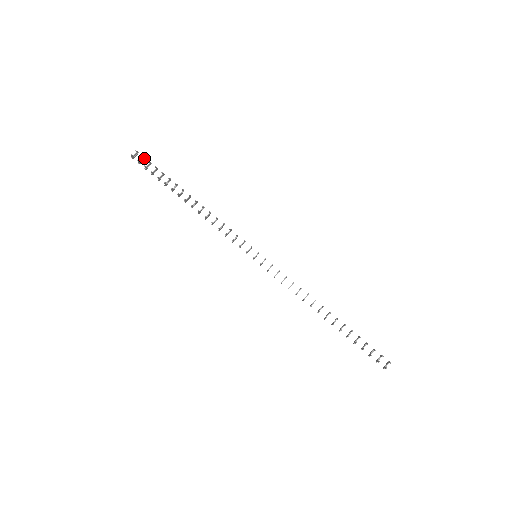
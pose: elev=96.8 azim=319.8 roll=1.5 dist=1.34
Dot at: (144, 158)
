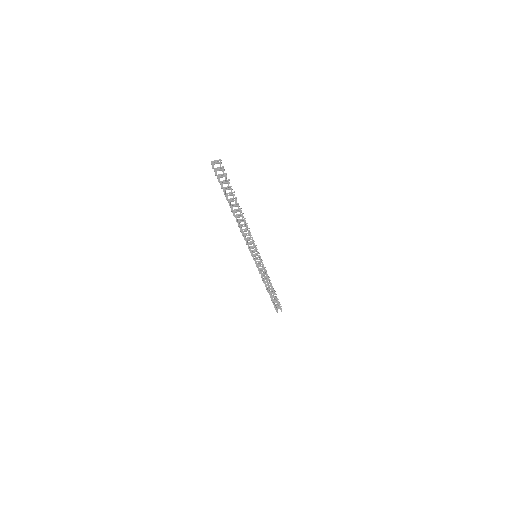
Dot at: (223, 168)
